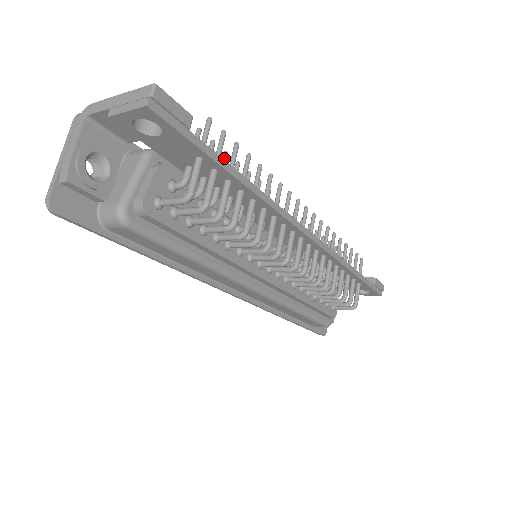
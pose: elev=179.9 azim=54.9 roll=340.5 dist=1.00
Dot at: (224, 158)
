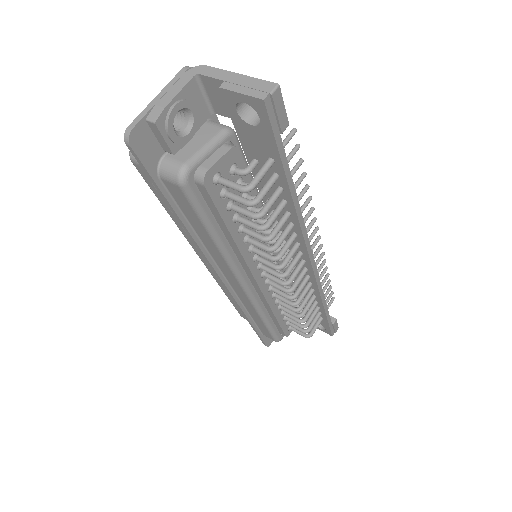
Dot at: occluded
